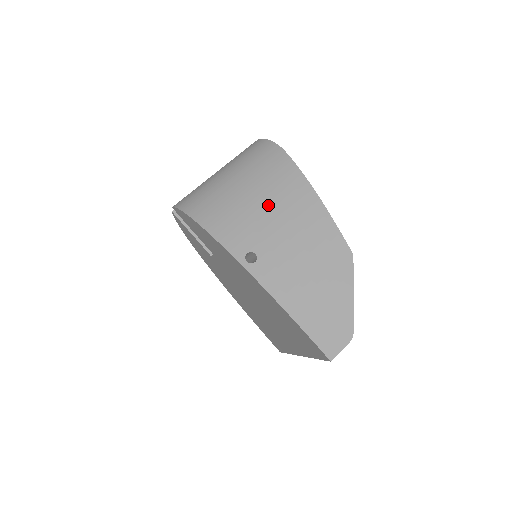
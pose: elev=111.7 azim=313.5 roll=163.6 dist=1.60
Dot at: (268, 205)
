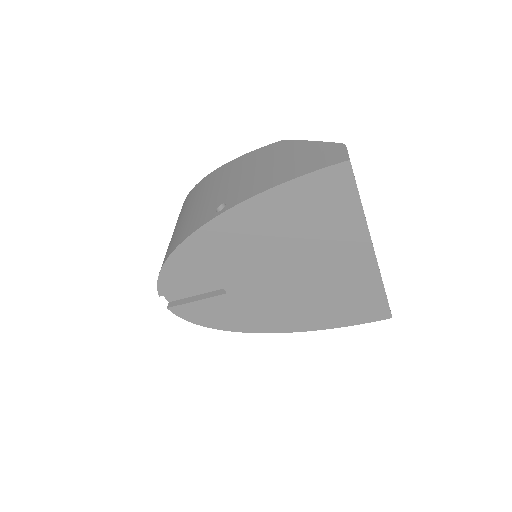
Dot at: (205, 196)
